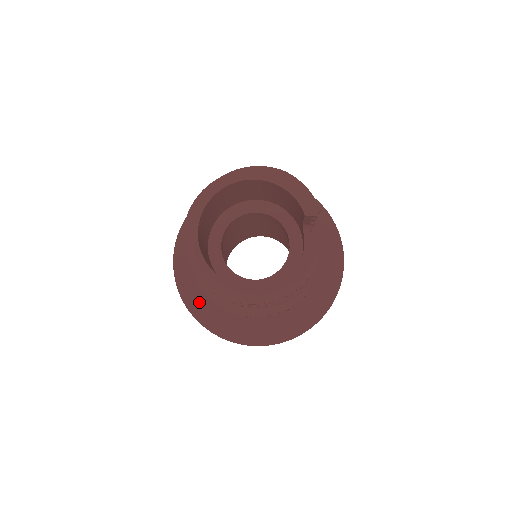
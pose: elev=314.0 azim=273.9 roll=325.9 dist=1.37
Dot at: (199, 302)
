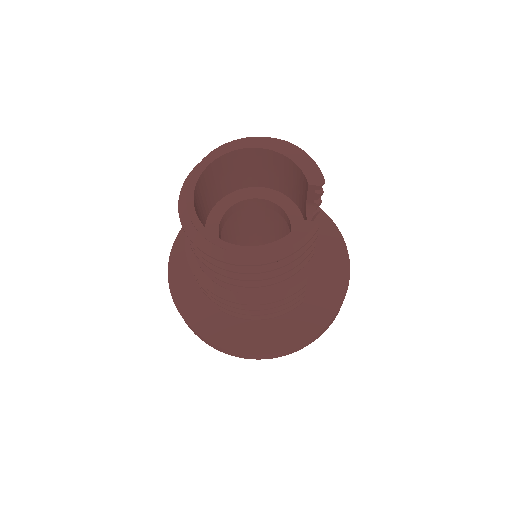
Dot at: (189, 300)
